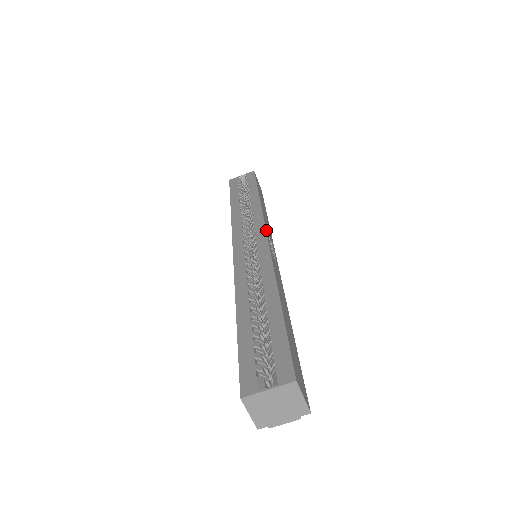
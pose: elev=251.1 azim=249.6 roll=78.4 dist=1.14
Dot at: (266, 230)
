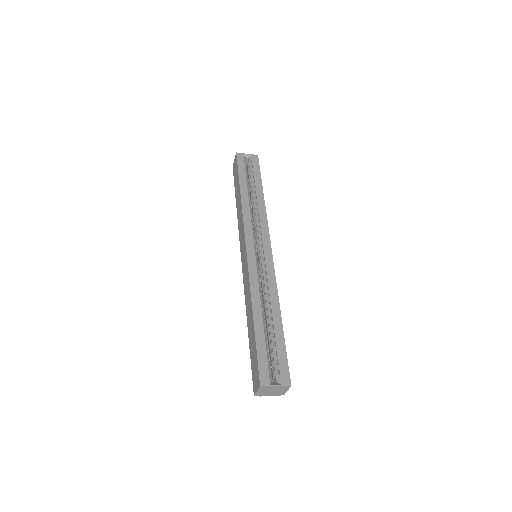
Dot at: (270, 242)
